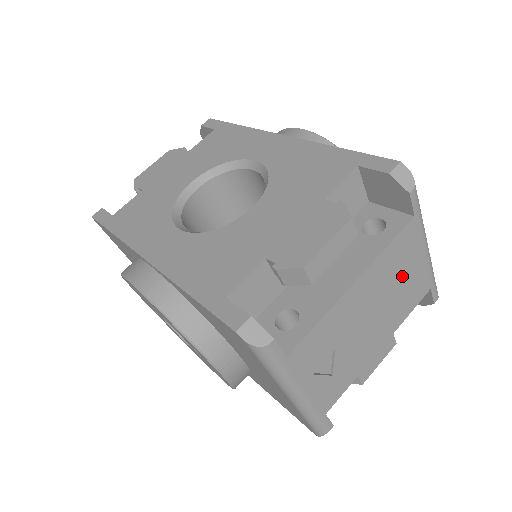
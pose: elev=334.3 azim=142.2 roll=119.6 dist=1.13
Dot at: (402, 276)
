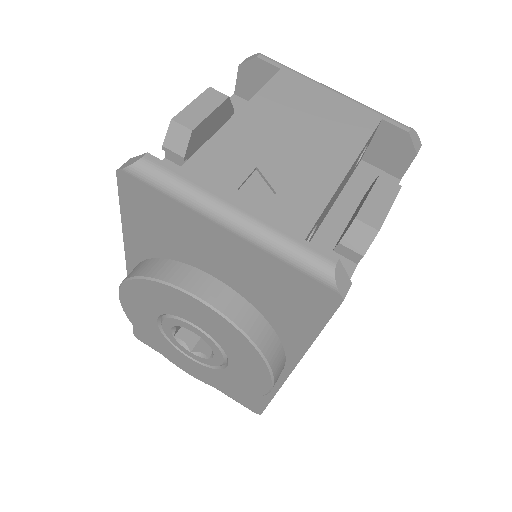
Dot at: (312, 109)
